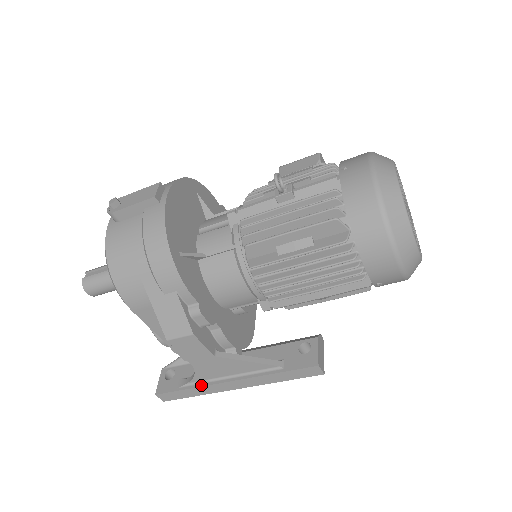
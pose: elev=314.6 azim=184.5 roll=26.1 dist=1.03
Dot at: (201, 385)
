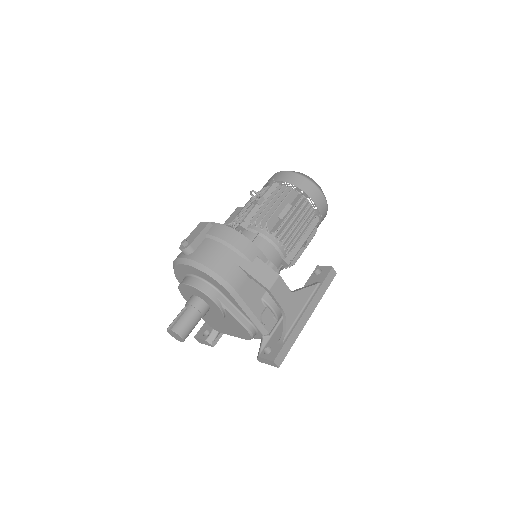
Dot at: (293, 329)
